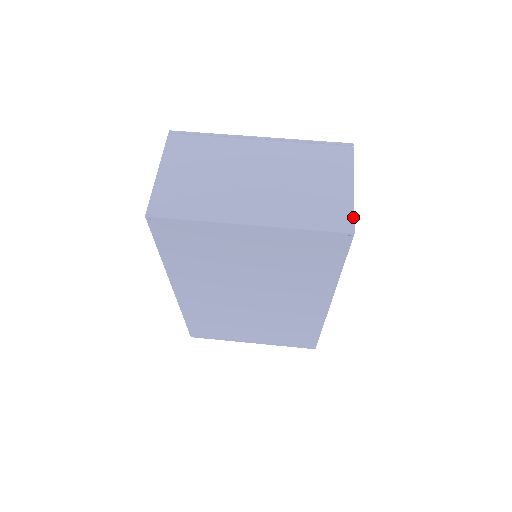
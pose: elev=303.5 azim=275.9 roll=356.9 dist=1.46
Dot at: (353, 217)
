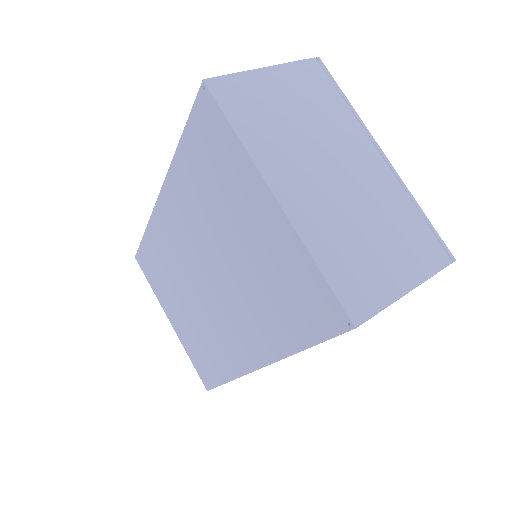
Dot at: (374, 314)
